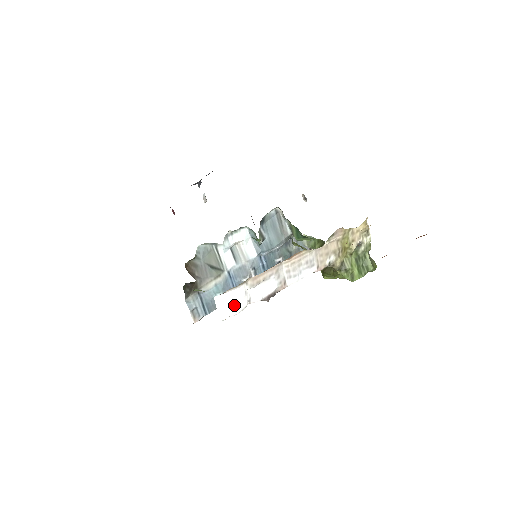
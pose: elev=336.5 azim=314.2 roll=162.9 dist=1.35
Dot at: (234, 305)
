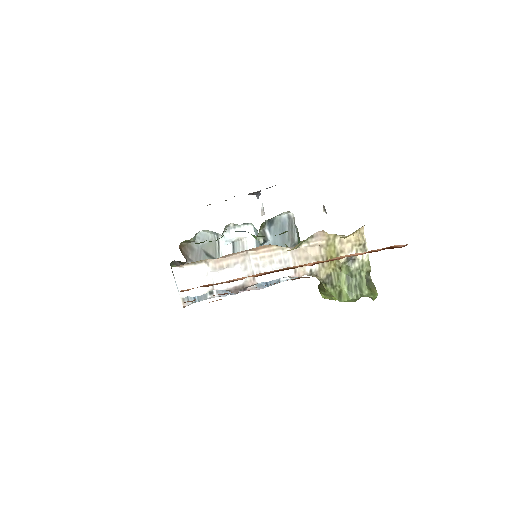
Dot at: (195, 285)
